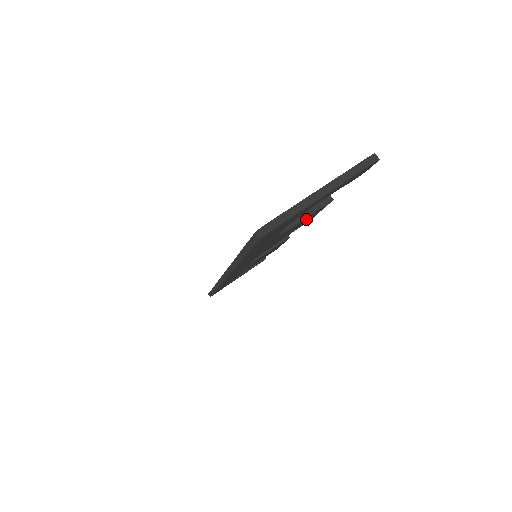
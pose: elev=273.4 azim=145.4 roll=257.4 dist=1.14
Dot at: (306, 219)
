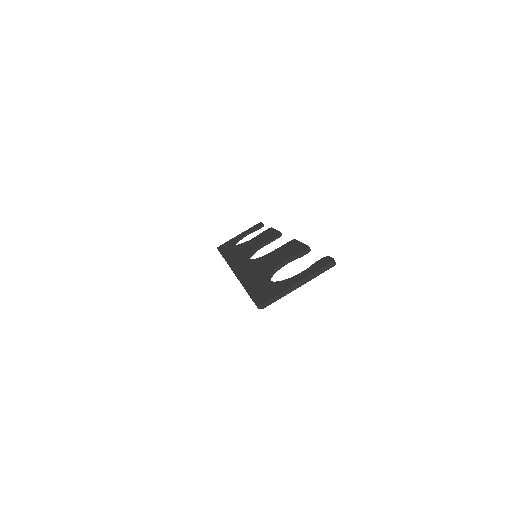
Dot at: occluded
